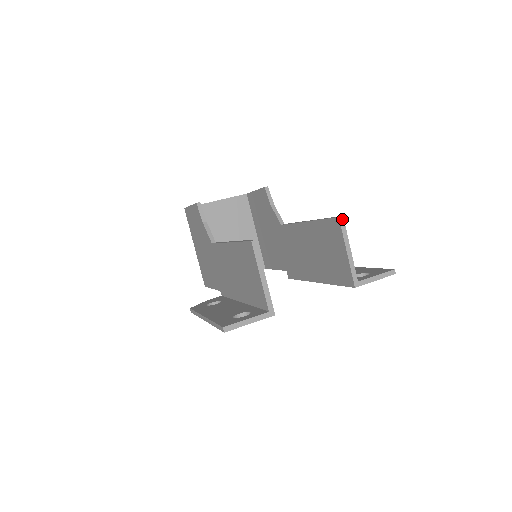
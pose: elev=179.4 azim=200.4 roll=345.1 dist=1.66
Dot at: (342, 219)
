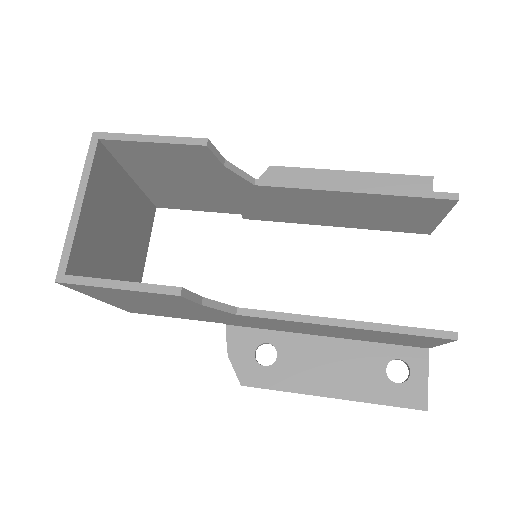
Dot at: (458, 198)
